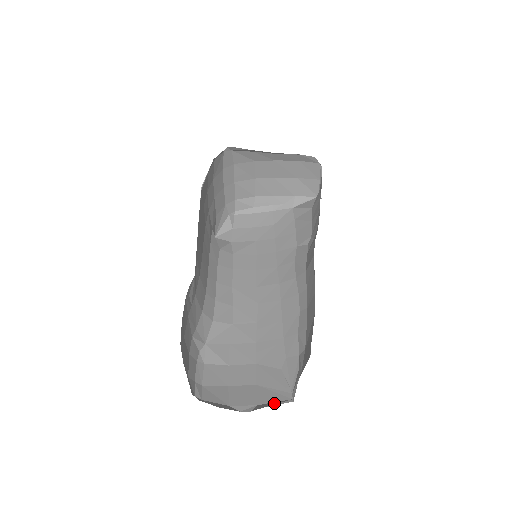
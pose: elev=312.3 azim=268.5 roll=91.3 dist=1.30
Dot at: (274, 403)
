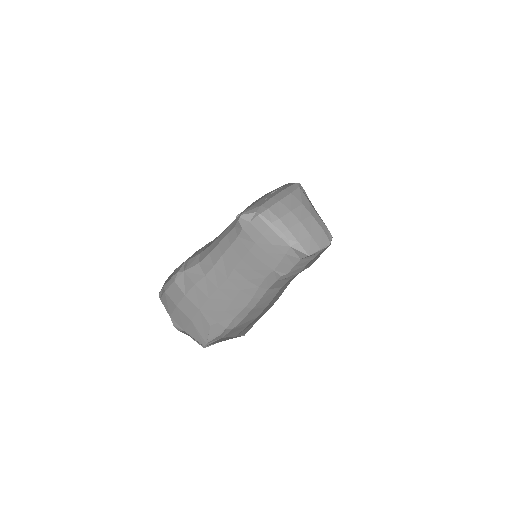
Dot at: (195, 339)
